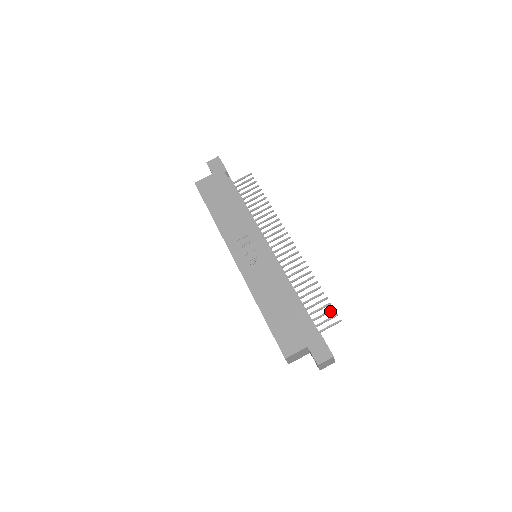
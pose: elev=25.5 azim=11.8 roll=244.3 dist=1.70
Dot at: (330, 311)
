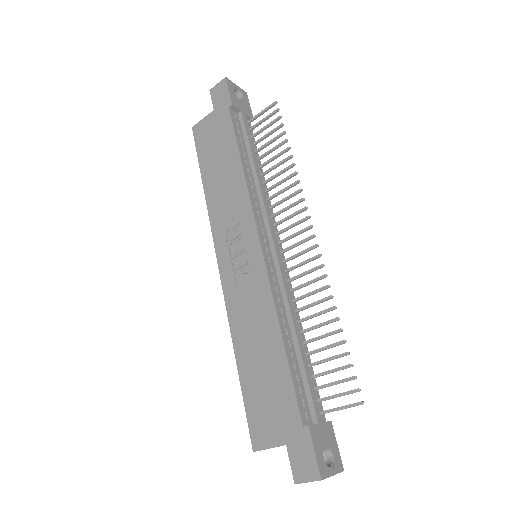
Dot at: (348, 380)
